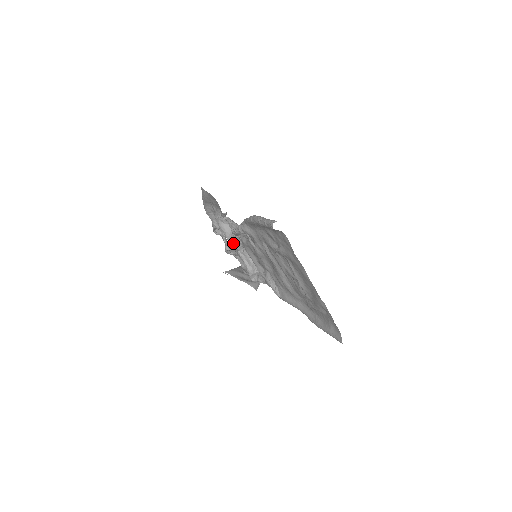
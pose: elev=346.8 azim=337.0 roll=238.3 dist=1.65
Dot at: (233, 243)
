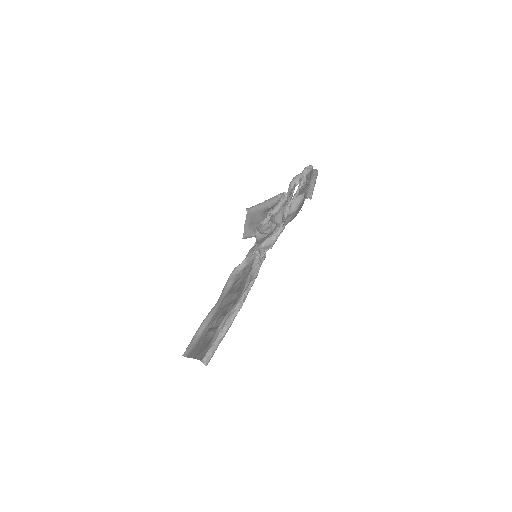
Dot at: occluded
